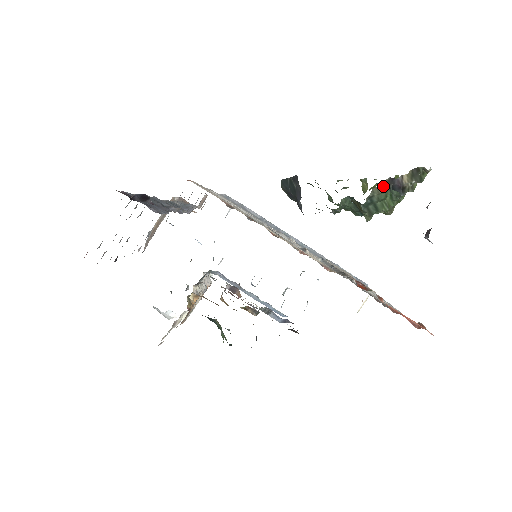
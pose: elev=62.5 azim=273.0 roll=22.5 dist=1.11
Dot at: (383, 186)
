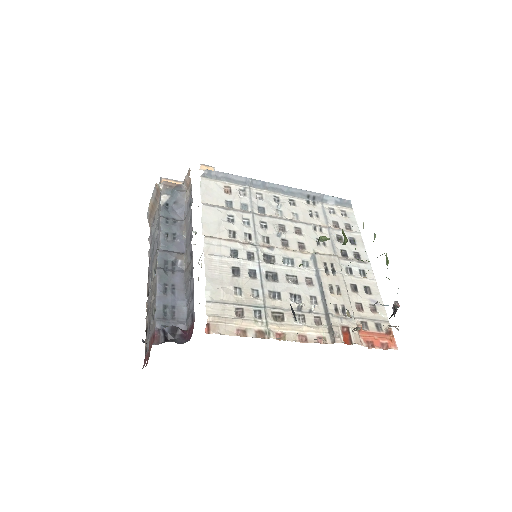
Dot at: occluded
